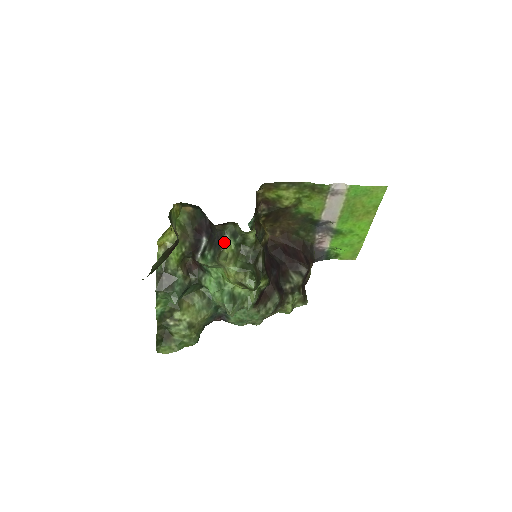
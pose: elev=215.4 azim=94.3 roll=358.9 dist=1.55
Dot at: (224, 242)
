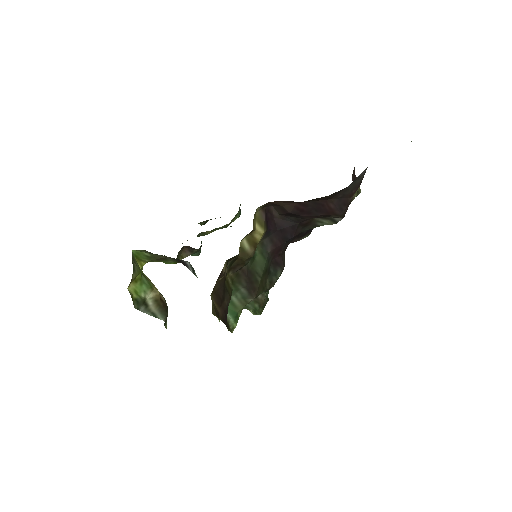
Dot at: occluded
